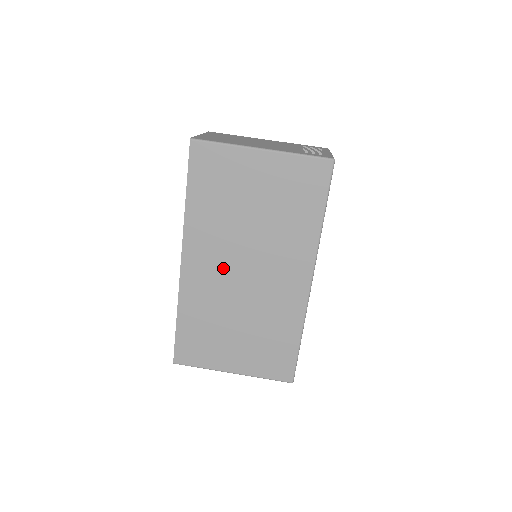
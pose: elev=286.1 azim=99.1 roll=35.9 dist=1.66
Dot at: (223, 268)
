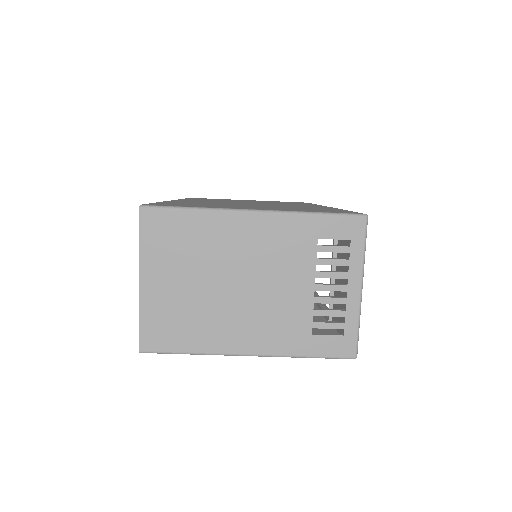
Dot at: occluded
